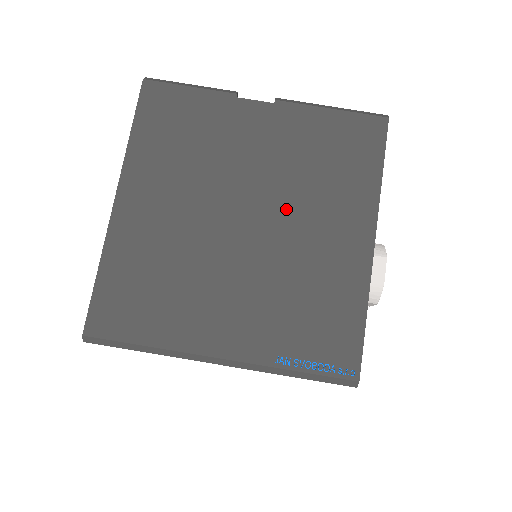
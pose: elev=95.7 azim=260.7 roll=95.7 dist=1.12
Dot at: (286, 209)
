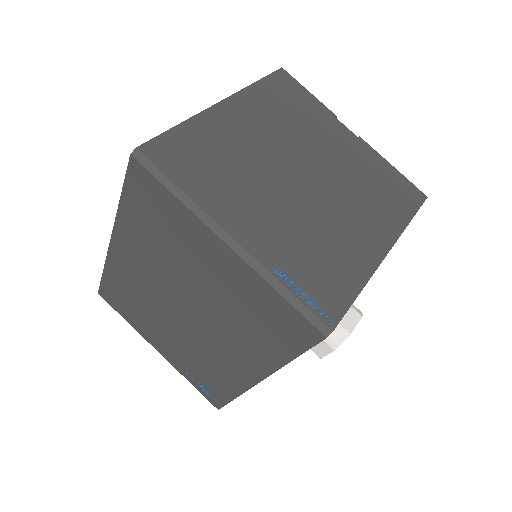
Dot at: (336, 191)
